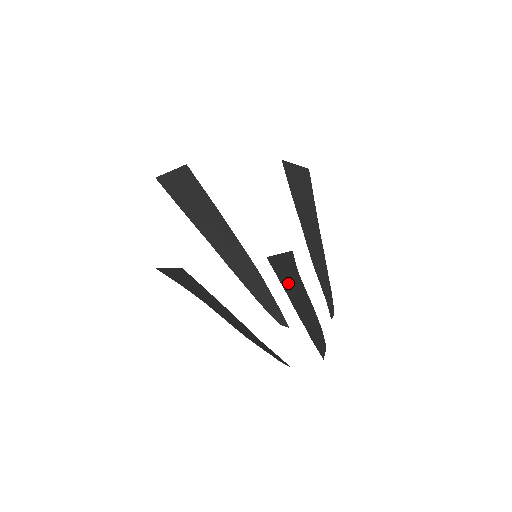
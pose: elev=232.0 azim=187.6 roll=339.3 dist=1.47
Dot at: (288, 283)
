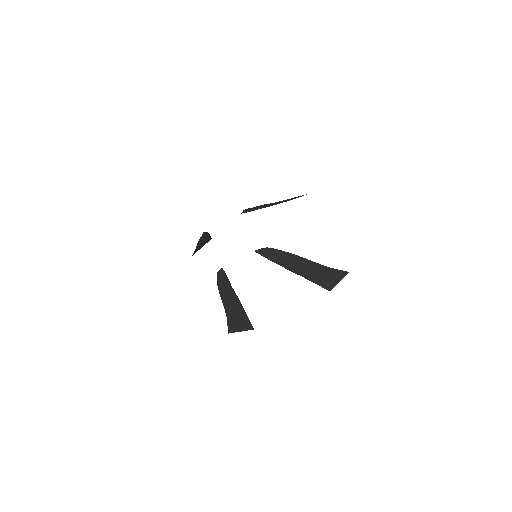
Dot at: (312, 275)
